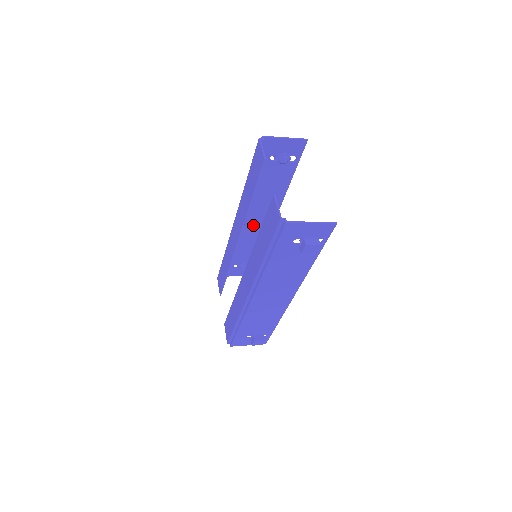
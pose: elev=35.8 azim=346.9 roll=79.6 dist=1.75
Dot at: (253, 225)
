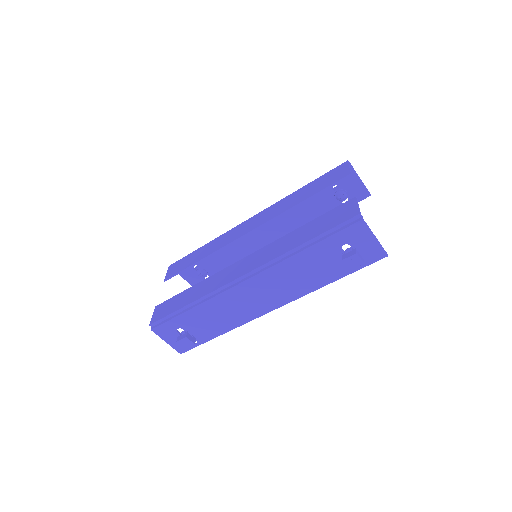
Dot at: (256, 237)
